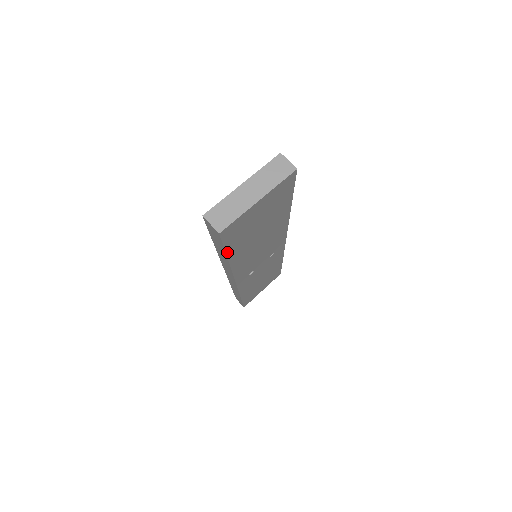
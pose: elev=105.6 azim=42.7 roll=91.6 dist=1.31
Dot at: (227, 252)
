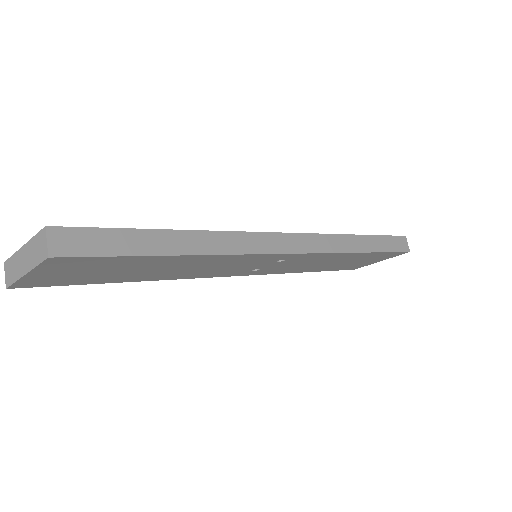
Dot at: (90, 283)
